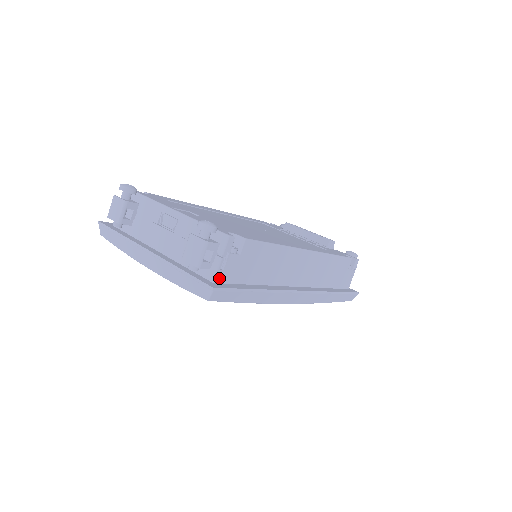
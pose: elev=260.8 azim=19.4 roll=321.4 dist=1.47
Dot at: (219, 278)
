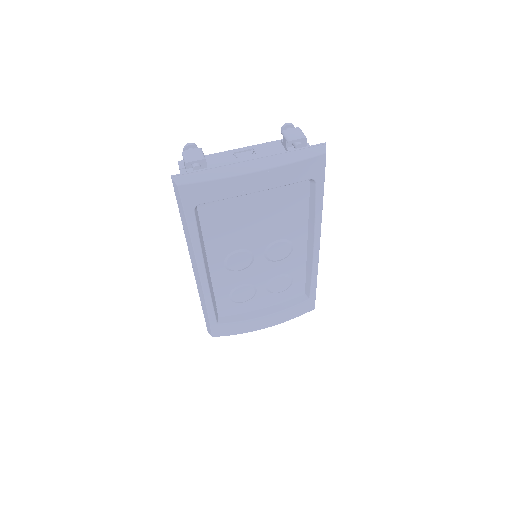
Dot at: occluded
